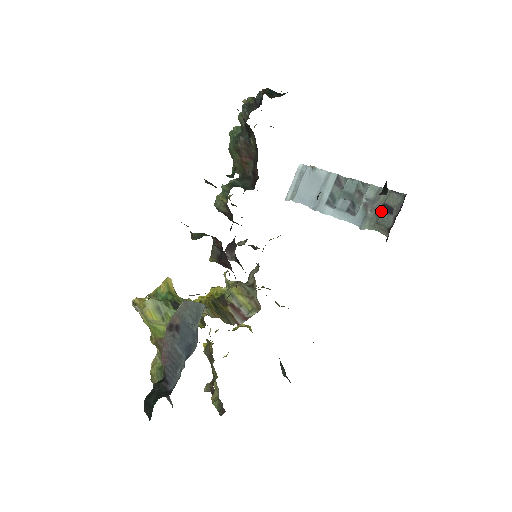
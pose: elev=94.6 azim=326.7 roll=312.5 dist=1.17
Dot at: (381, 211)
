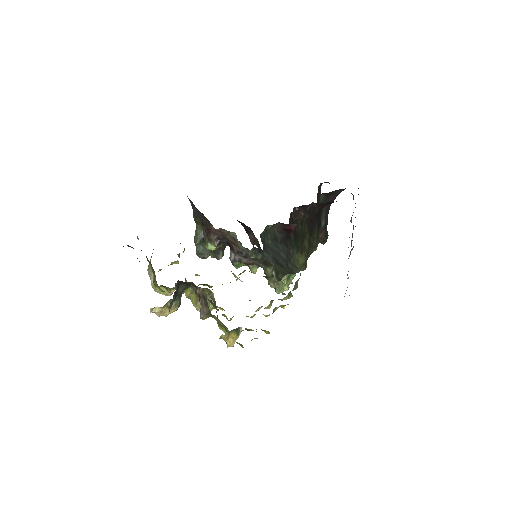
Dot at: occluded
